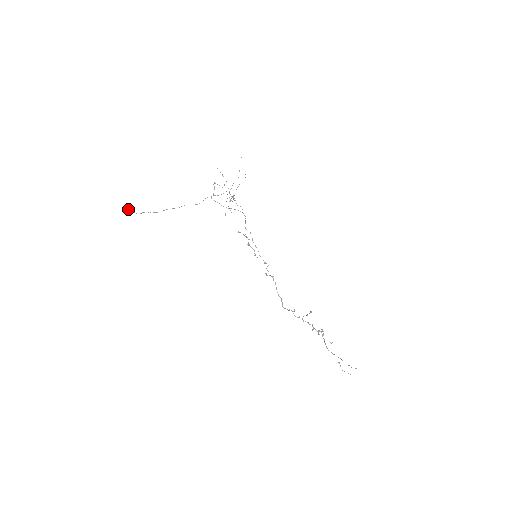
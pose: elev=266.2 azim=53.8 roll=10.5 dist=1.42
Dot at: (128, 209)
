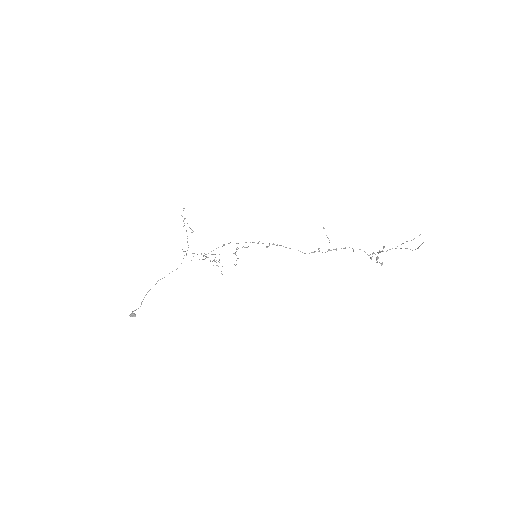
Dot at: (132, 314)
